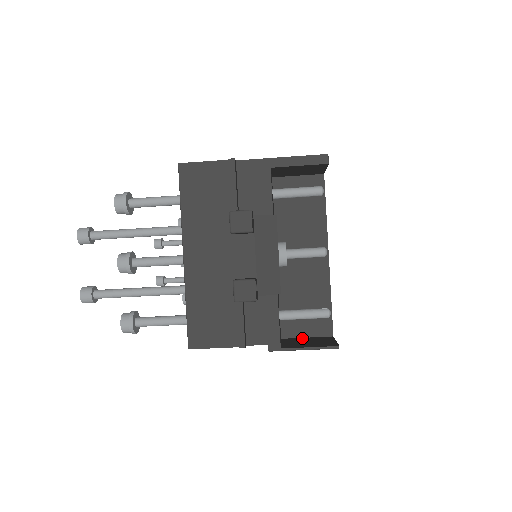
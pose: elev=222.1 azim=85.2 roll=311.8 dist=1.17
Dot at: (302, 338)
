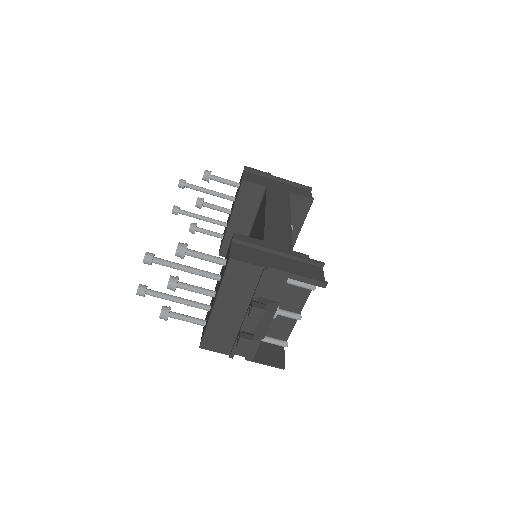
Dot at: (266, 343)
